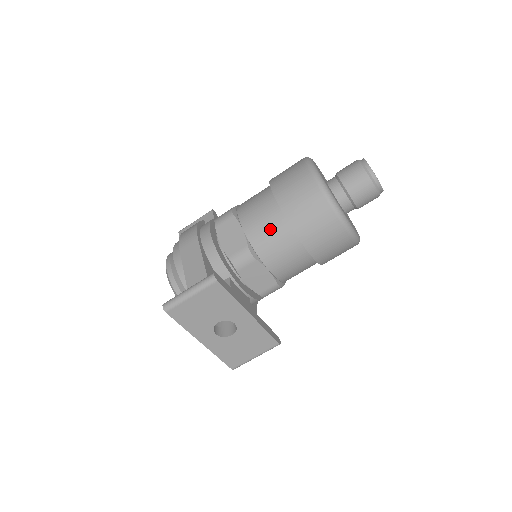
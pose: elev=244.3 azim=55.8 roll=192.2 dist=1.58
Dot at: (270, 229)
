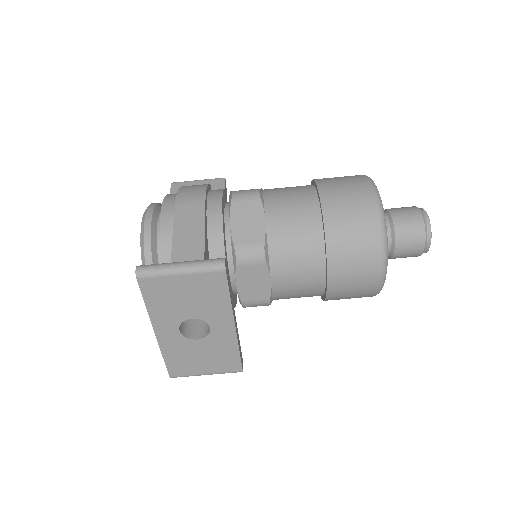
Dot at: (299, 236)
